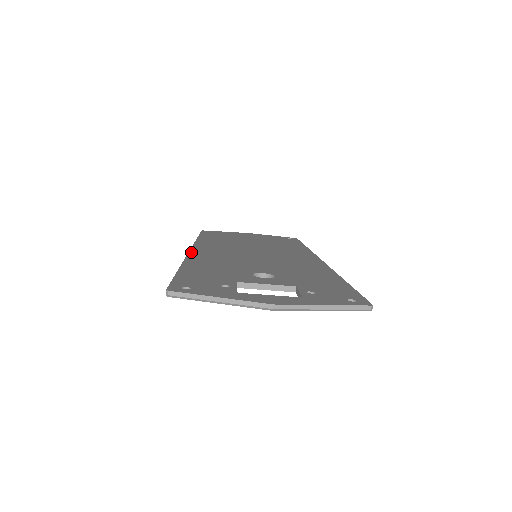
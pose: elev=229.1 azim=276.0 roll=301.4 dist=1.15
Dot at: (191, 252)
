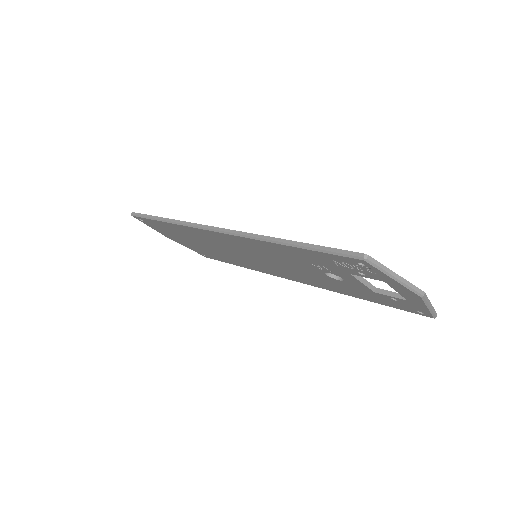
Dot at: (230, 230)
